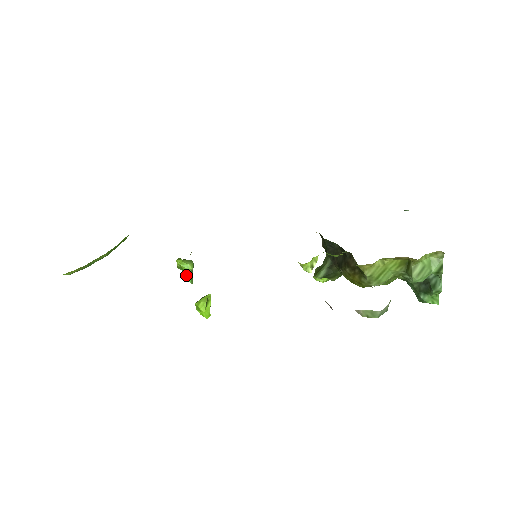
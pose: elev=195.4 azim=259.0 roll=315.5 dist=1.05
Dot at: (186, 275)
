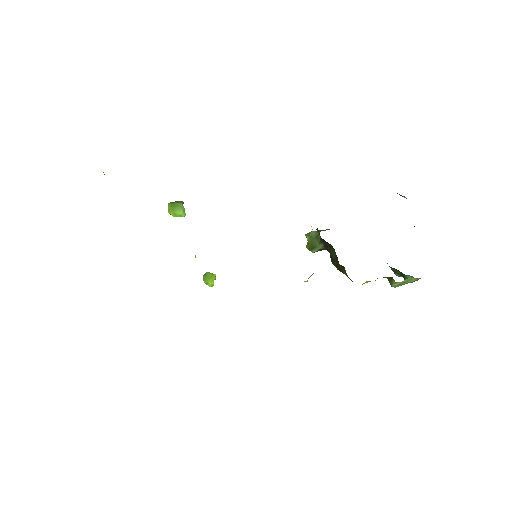
Dot at: occluded
